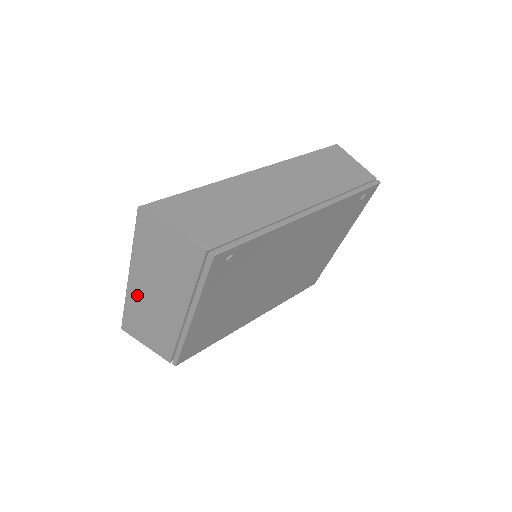
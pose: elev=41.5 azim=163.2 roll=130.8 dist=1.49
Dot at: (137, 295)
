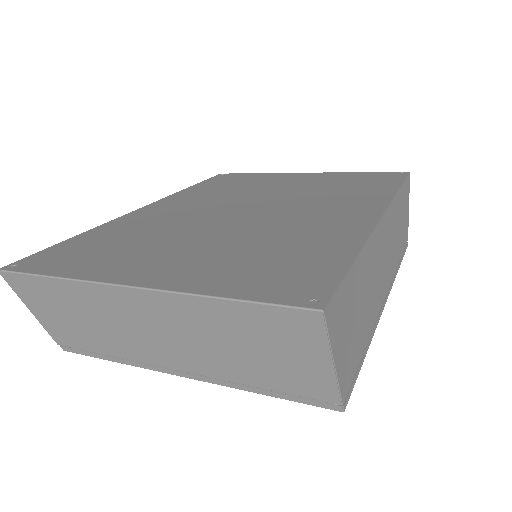
Dot at: (113, 302)
